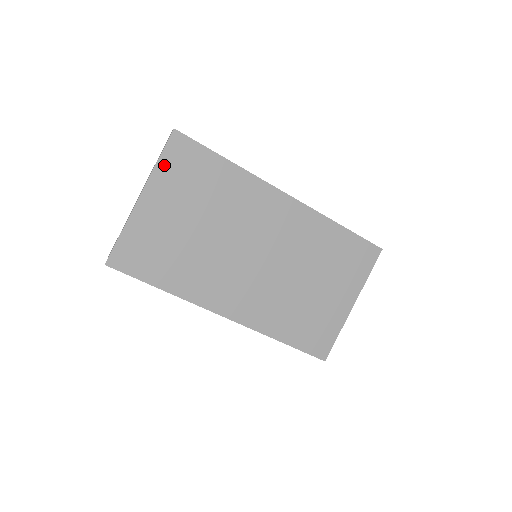
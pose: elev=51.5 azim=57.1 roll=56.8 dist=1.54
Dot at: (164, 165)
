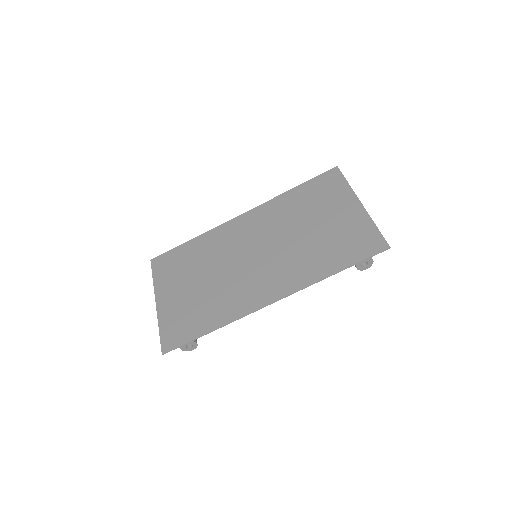
Dot at: (158, 277)
